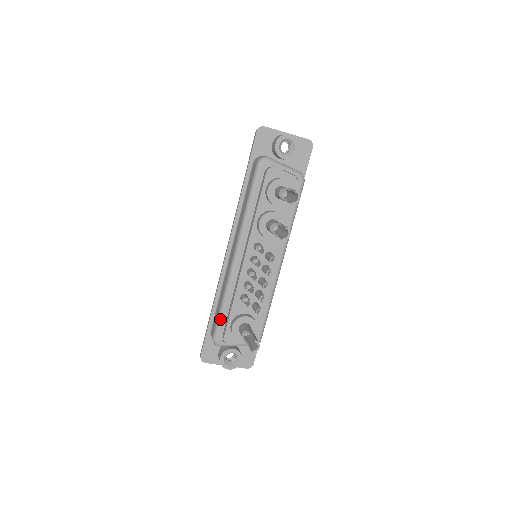
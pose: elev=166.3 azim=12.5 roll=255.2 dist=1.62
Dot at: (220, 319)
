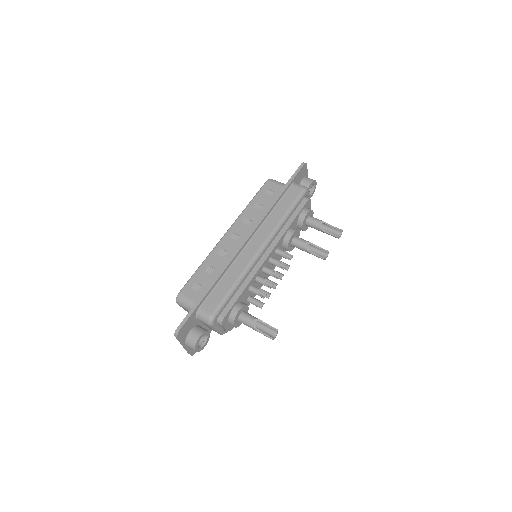
Dot at: (227, 299)
